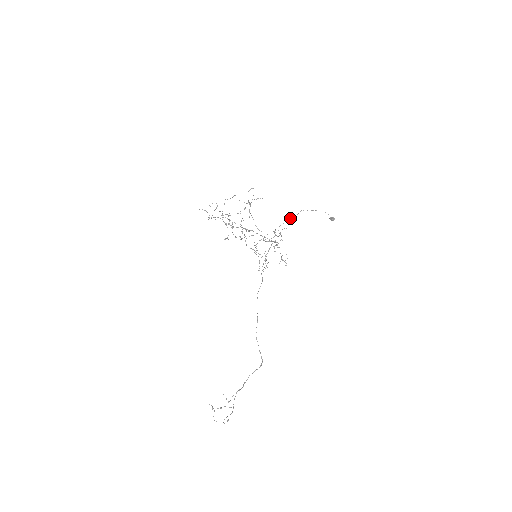
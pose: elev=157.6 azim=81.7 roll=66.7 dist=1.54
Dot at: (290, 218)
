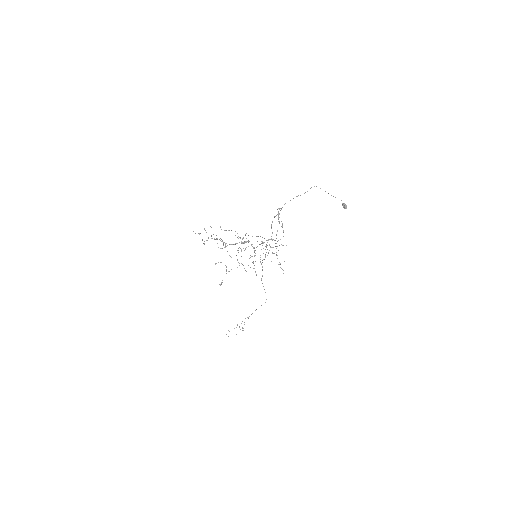
Dot at: (298, 195)
